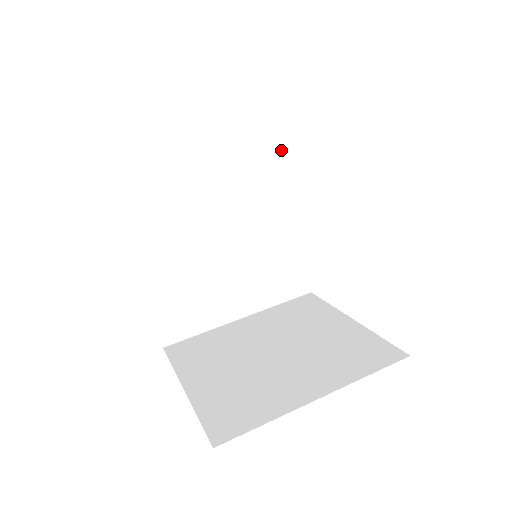
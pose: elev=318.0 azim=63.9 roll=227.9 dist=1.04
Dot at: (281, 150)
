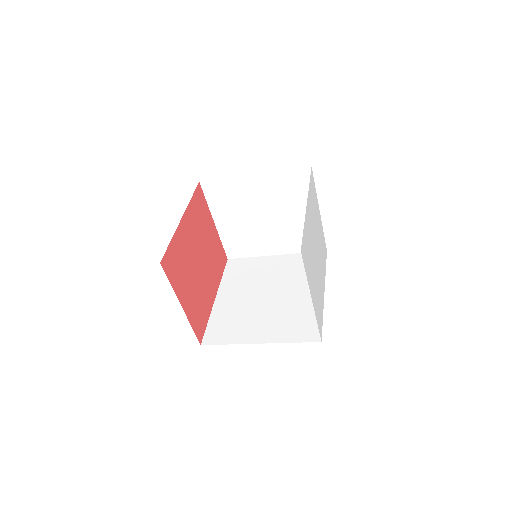
Dot at: occluded
